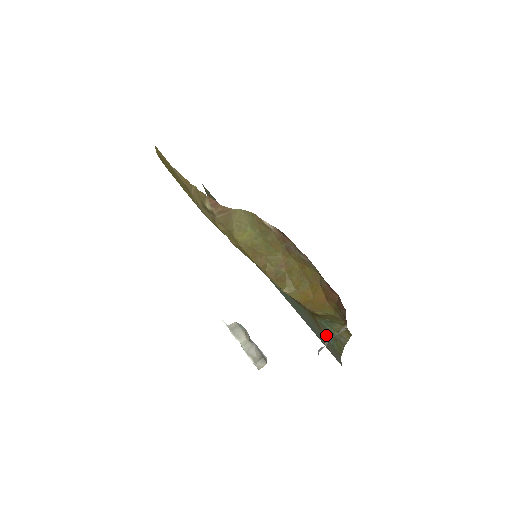
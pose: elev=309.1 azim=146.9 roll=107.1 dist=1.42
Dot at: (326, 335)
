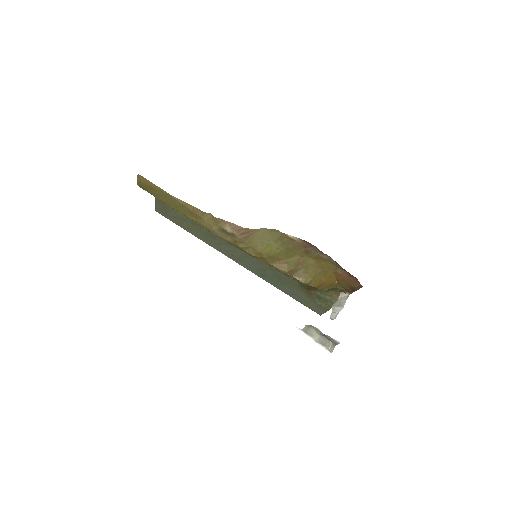
Dot at: (316, 300)
